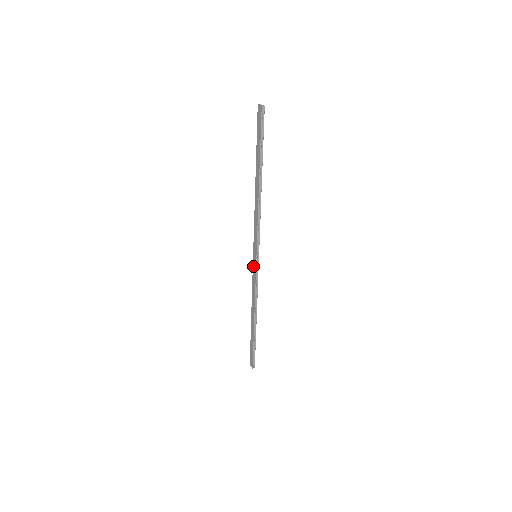
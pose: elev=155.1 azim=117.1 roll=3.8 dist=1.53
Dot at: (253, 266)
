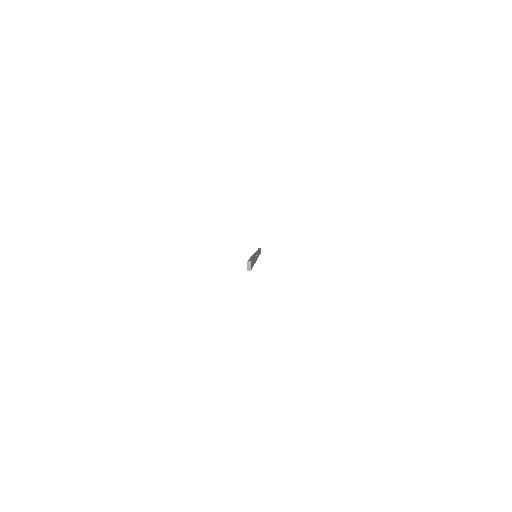
Dot at: occluded
